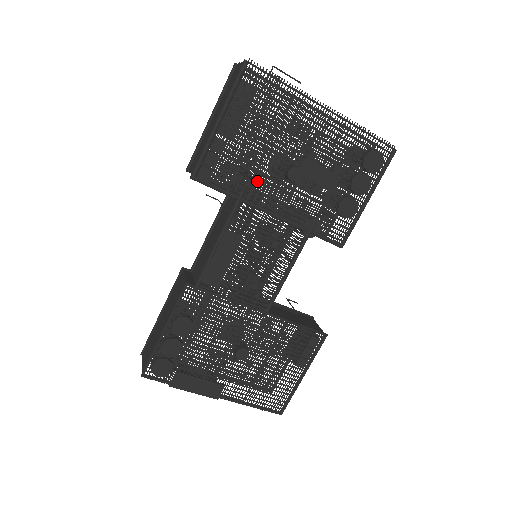
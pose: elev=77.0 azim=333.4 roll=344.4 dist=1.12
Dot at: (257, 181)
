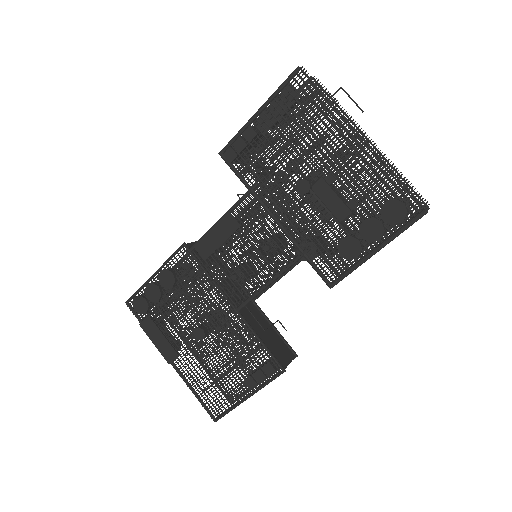
Dot at: (271, 181)
